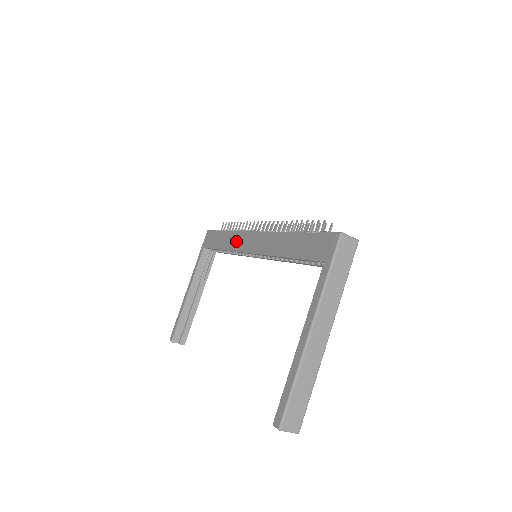
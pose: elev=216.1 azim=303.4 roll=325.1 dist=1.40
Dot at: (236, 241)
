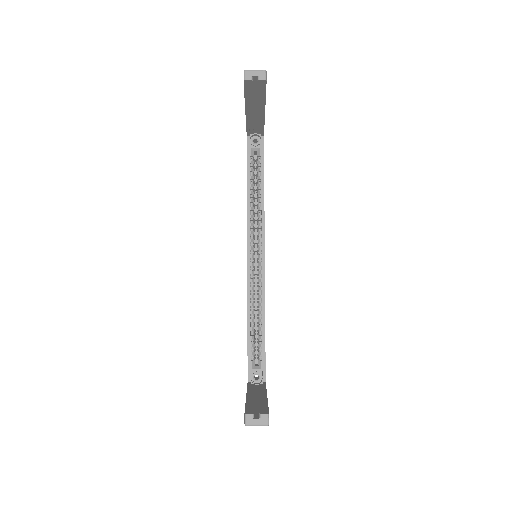
Dot at: occluded
